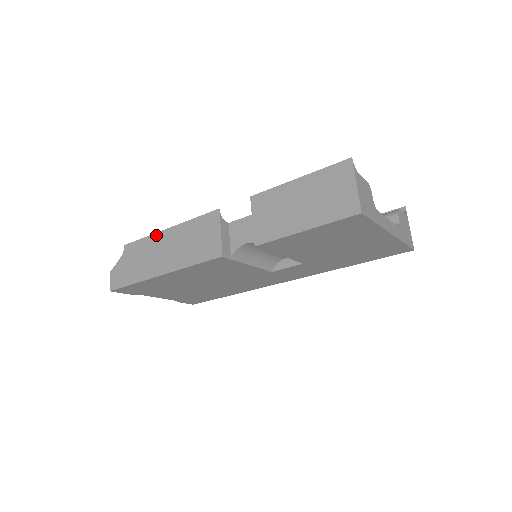
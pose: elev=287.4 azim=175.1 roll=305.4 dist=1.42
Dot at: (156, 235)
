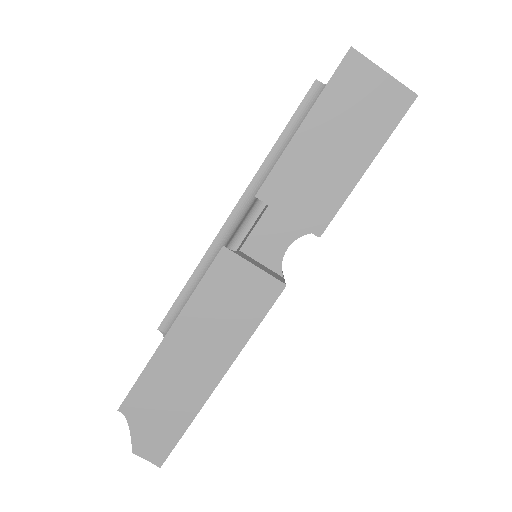
Dot at: (157, 355)
